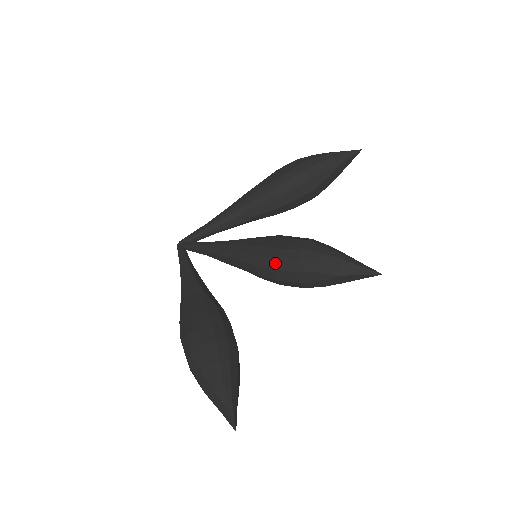
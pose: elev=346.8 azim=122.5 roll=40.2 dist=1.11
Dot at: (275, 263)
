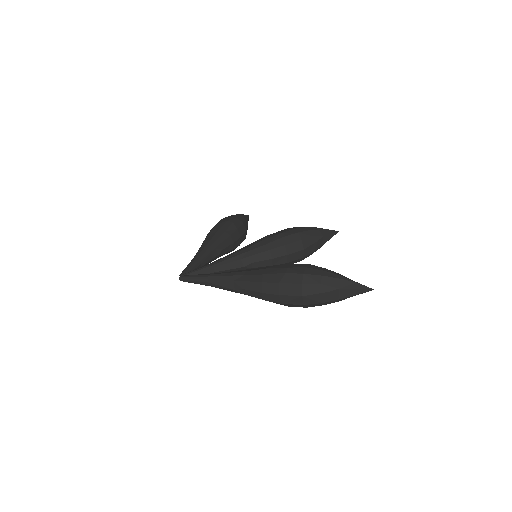
Dot at: (285, 240)
